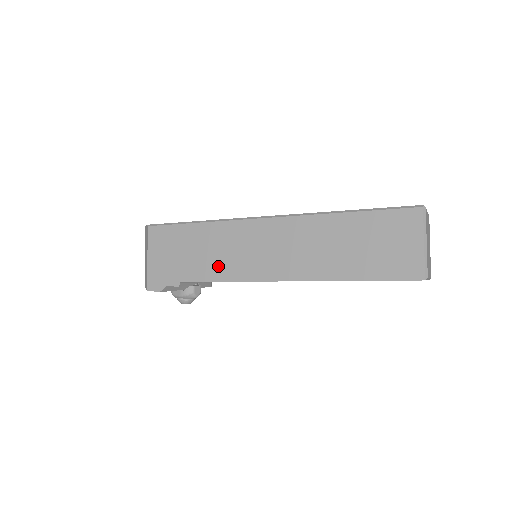
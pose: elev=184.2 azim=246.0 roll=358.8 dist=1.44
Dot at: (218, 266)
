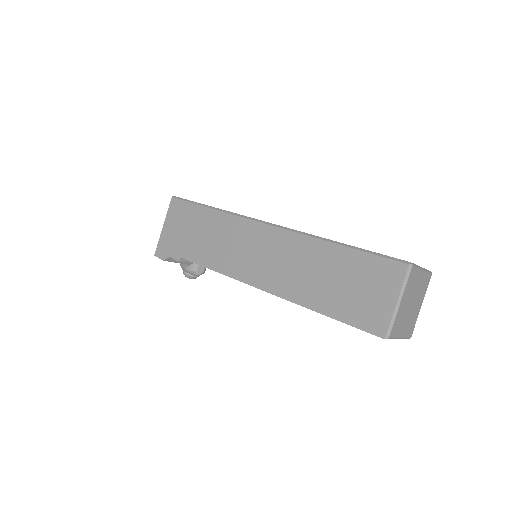
Dot at: (214, 255)
